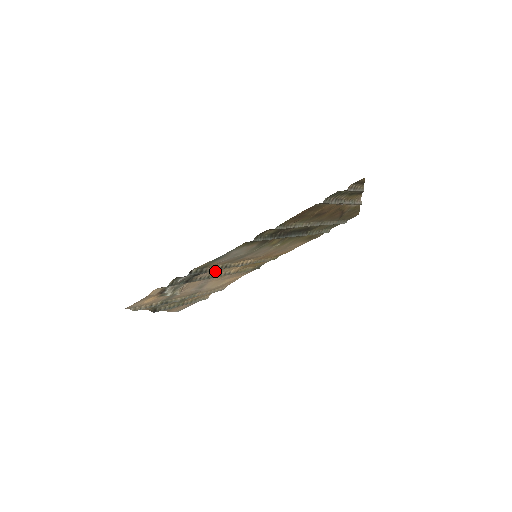
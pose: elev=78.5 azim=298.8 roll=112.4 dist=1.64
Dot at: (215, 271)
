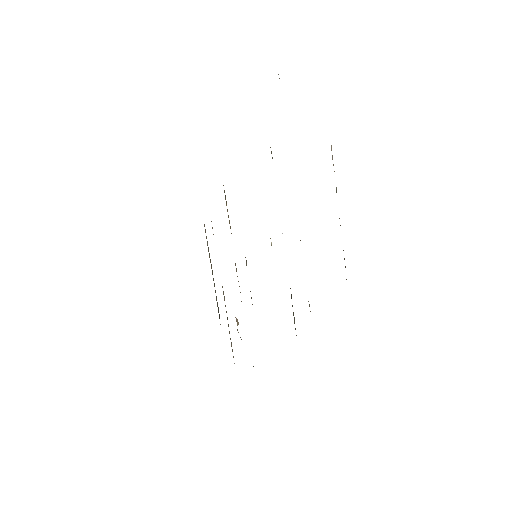
Dot at: occluded
